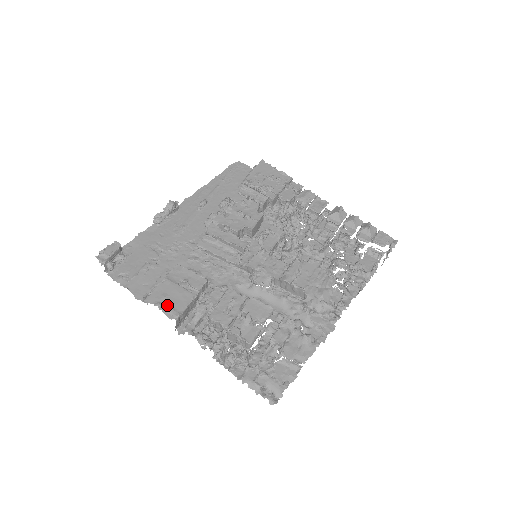
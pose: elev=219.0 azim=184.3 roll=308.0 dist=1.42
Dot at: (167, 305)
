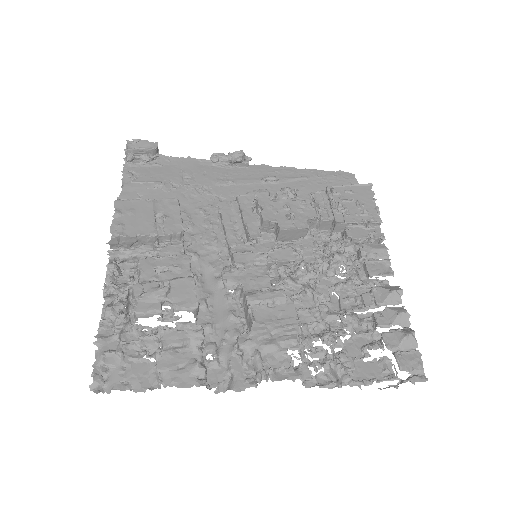
Dot at: (123, 219)
